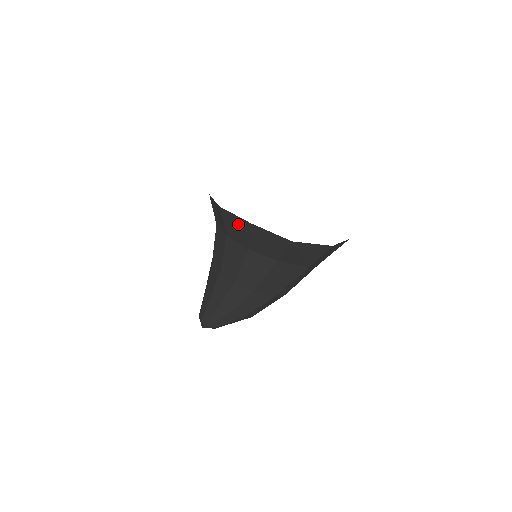
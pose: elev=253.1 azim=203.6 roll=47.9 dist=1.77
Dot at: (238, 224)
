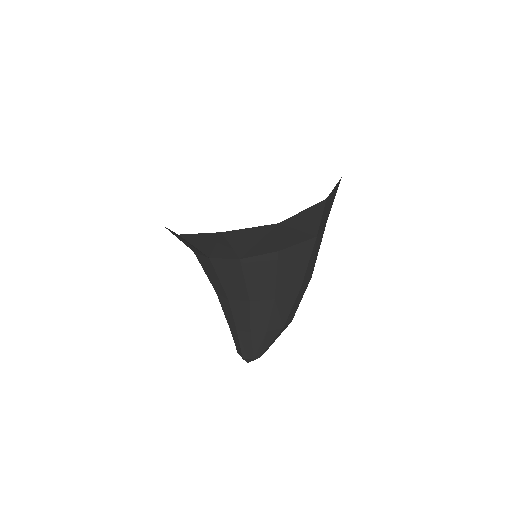
Dot at: (210, 241)
